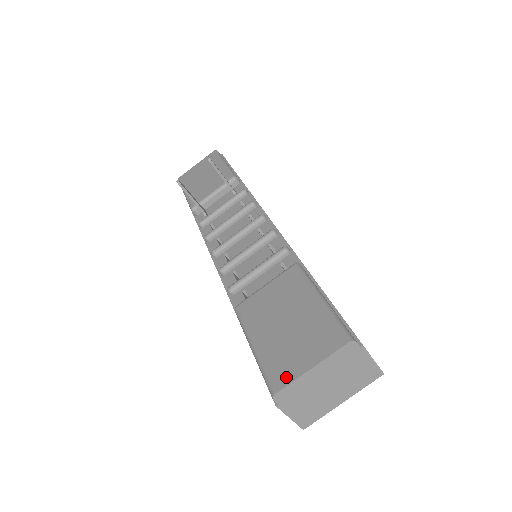
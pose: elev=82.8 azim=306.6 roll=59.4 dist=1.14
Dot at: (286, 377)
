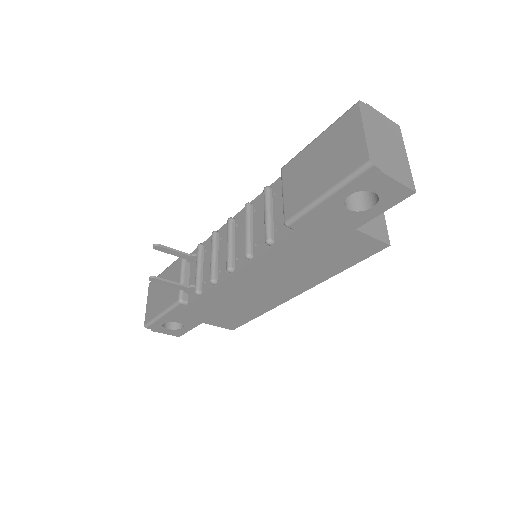
Dot at: (361, 152)
